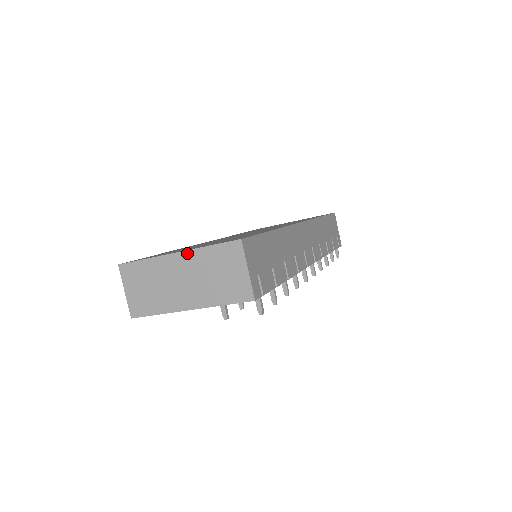
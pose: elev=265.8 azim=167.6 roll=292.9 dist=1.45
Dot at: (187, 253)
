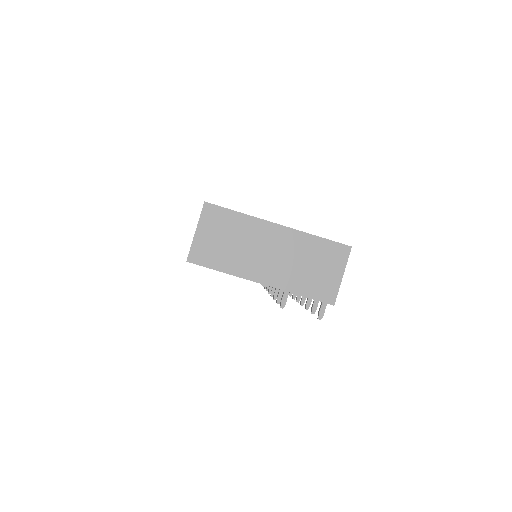
Dot at: (291, 231)
